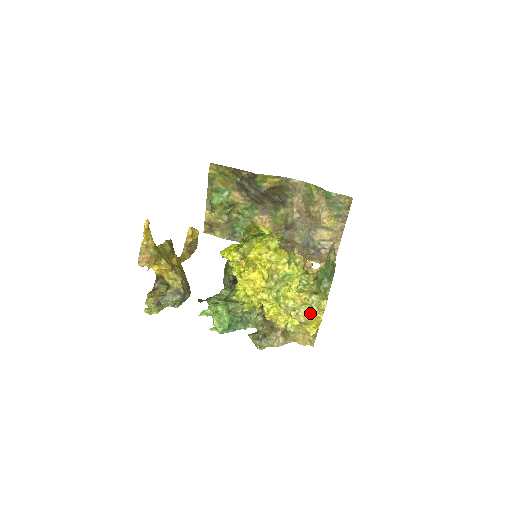
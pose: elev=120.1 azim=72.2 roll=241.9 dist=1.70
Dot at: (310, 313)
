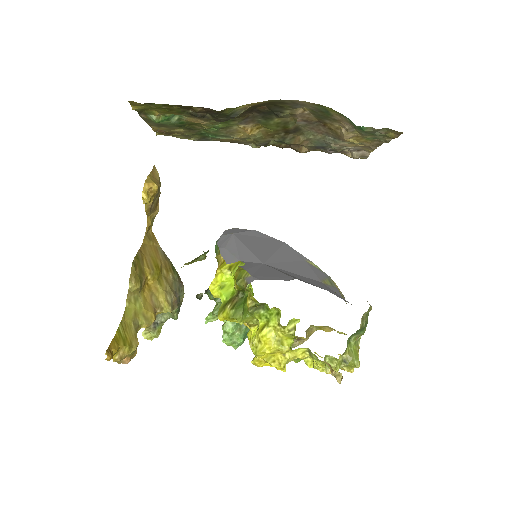
Dot at: occluded
